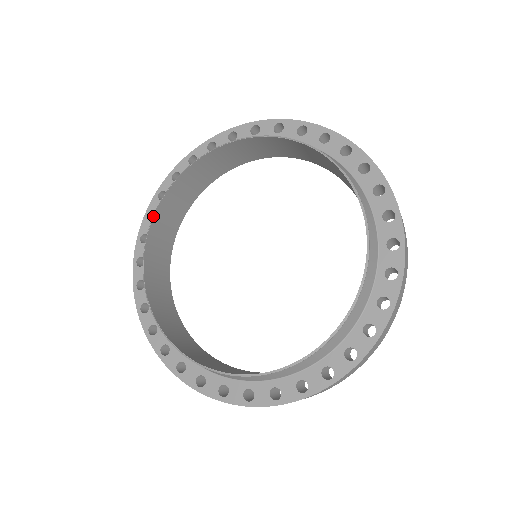
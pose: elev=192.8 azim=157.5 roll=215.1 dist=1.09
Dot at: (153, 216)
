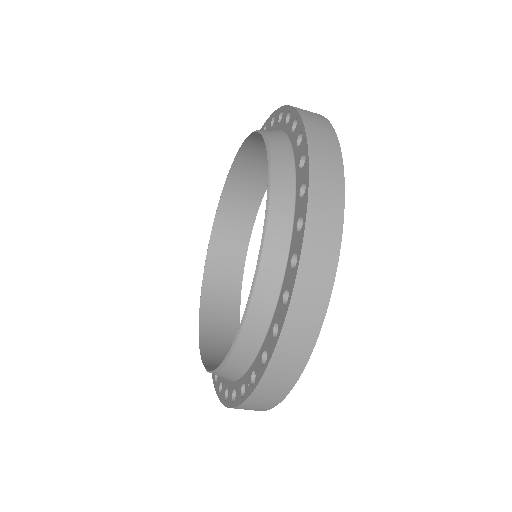
Dot at: (226, 179)
